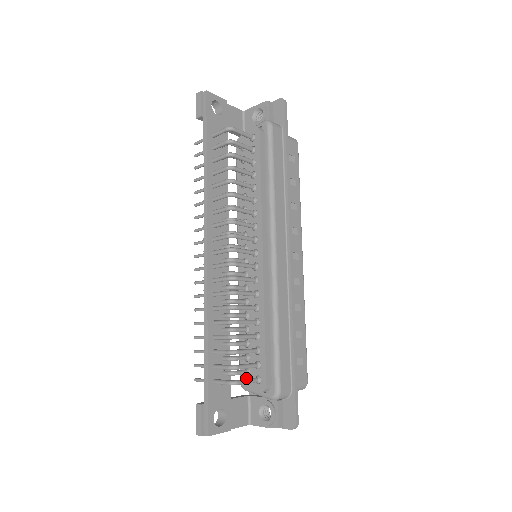
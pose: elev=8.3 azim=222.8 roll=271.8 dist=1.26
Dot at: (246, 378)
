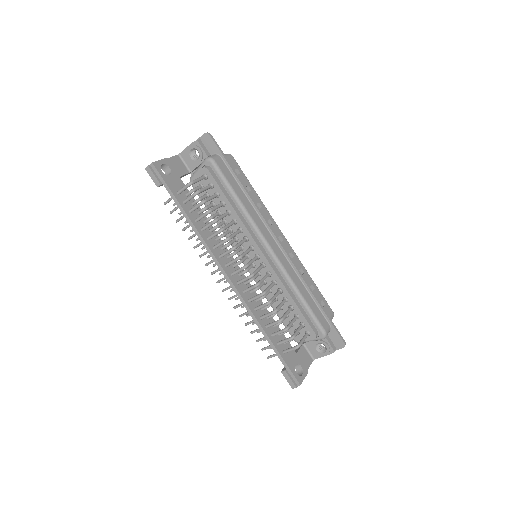
Dot at: (298, 336)
